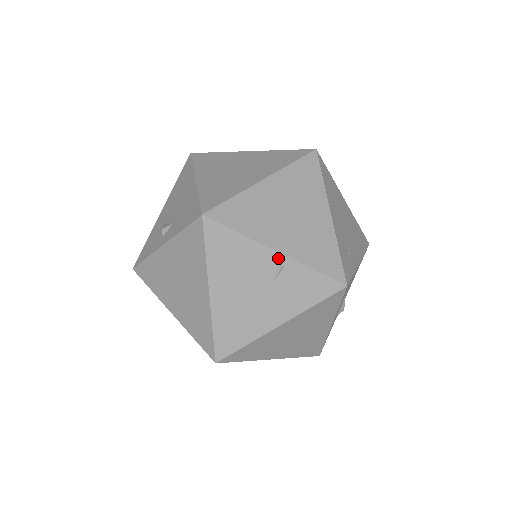
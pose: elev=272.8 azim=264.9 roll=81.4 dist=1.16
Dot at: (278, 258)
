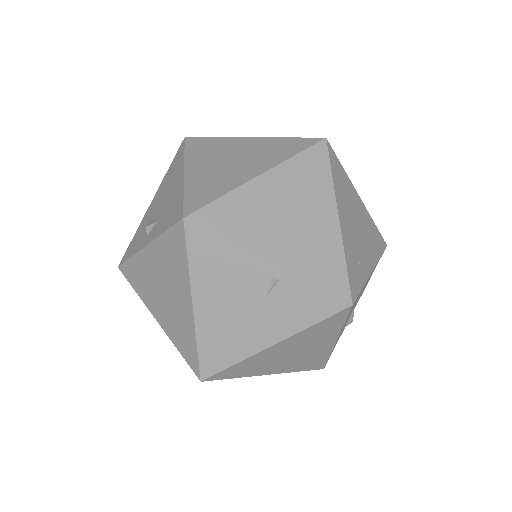
Dot at: (272, 270)
